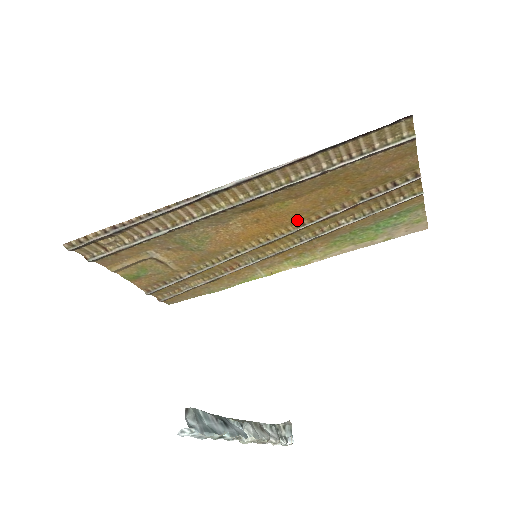
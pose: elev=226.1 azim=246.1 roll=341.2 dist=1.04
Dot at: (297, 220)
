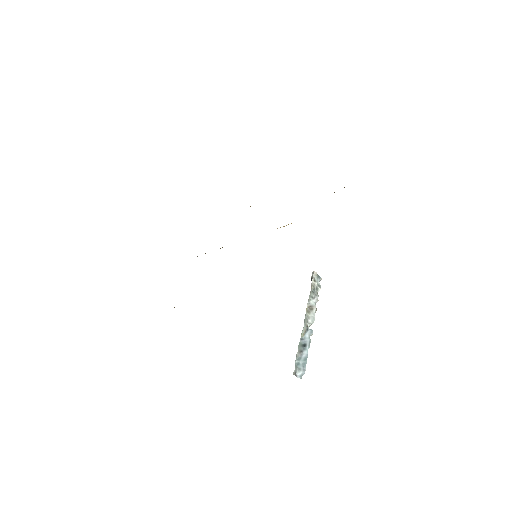
Dot at: occluded
